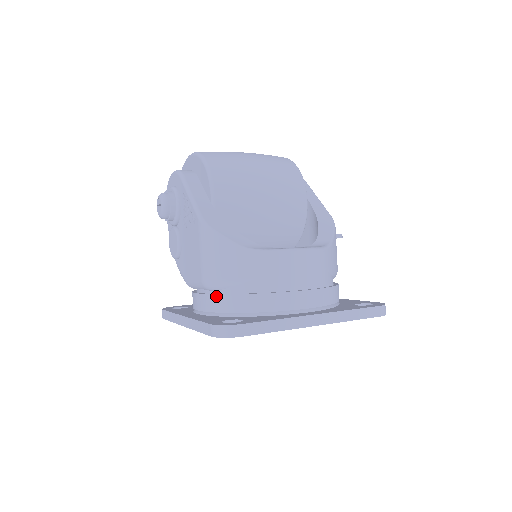
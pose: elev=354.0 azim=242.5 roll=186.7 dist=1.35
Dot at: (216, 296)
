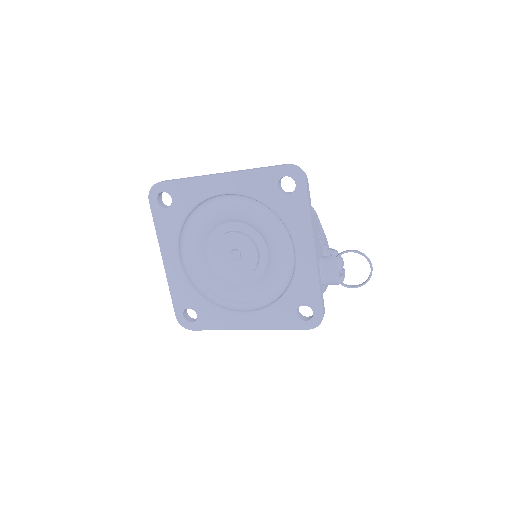
Dot at: occluded
